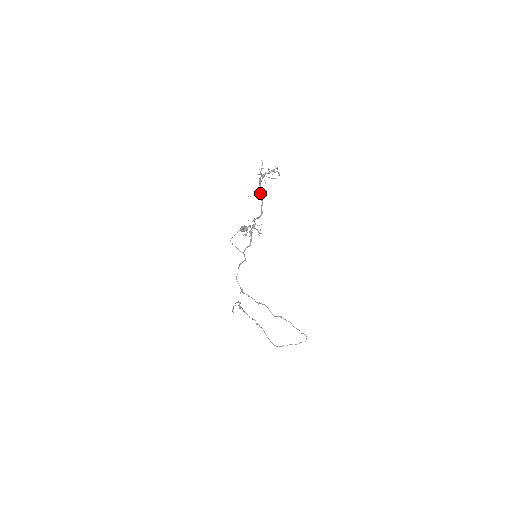
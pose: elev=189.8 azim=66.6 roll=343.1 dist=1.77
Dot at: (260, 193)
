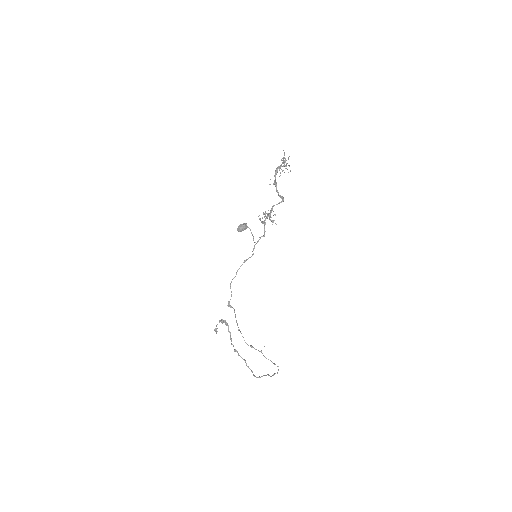
Dot at: (276, 183)
